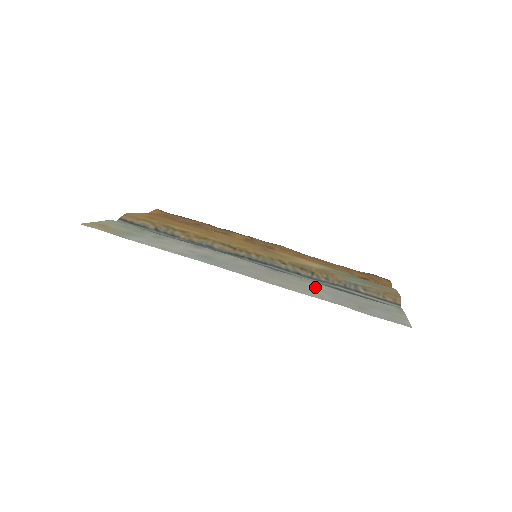
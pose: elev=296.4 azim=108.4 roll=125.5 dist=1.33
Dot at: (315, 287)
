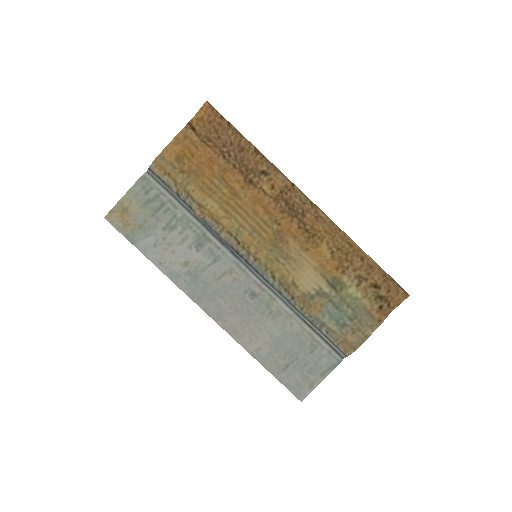
Dot at: (269, 329)
